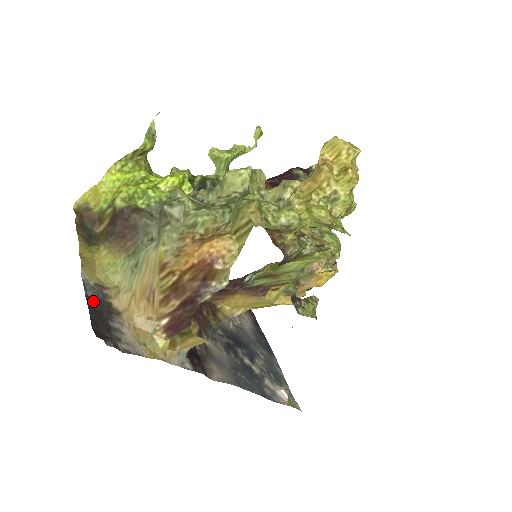
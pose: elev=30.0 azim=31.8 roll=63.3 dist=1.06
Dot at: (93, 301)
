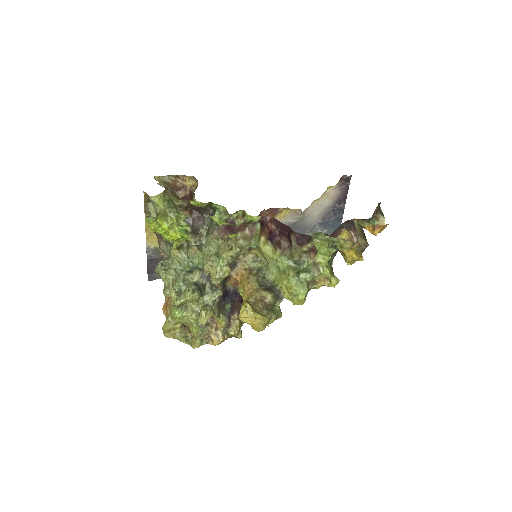
Dot at: (151, 259)
